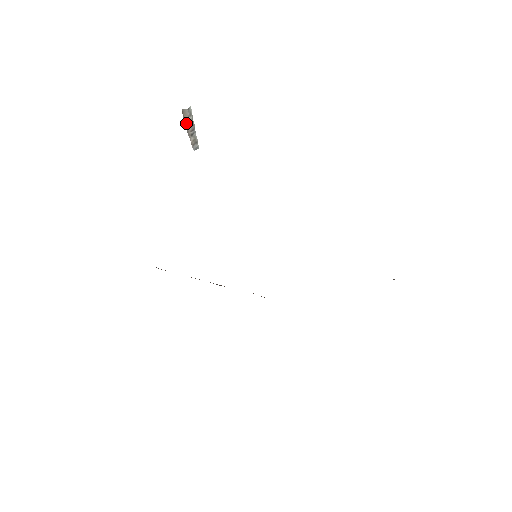
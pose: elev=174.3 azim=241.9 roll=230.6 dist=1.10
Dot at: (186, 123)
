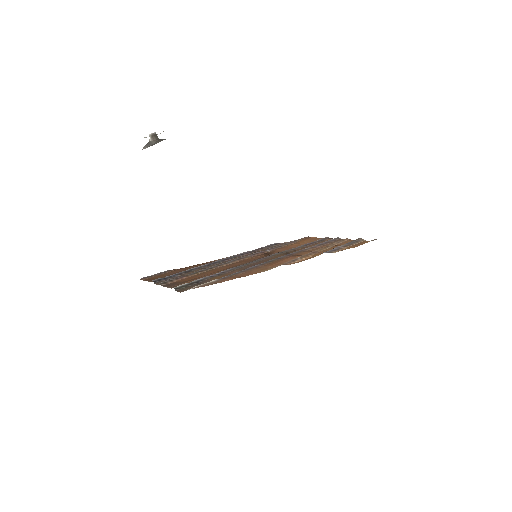
Dot at: (154, 143)
